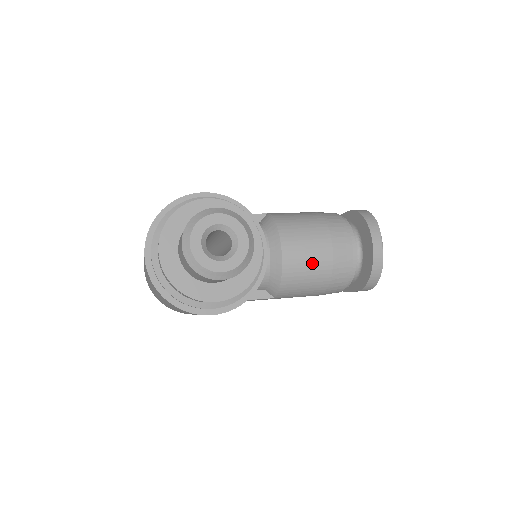
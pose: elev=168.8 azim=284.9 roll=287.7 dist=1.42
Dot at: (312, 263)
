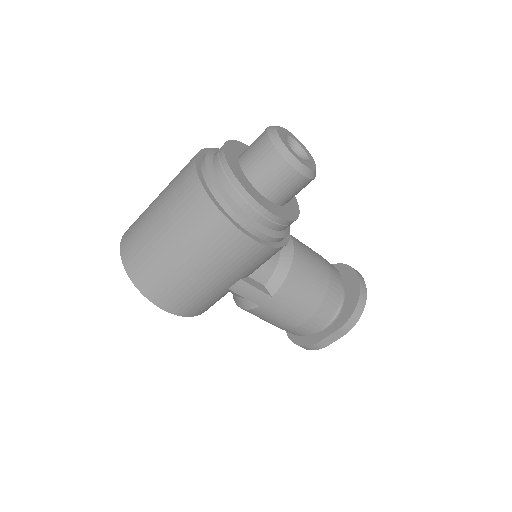
Dot at: (315, 267)
